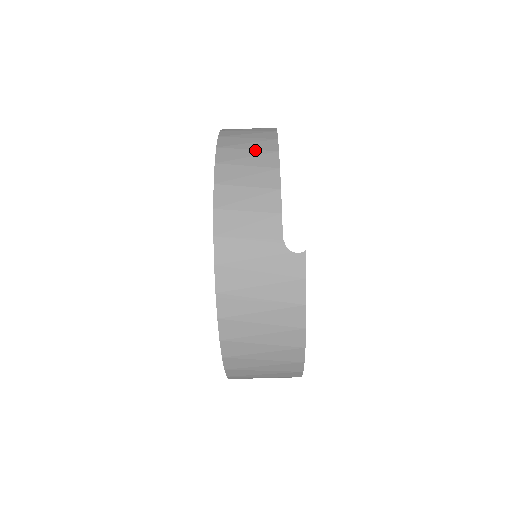
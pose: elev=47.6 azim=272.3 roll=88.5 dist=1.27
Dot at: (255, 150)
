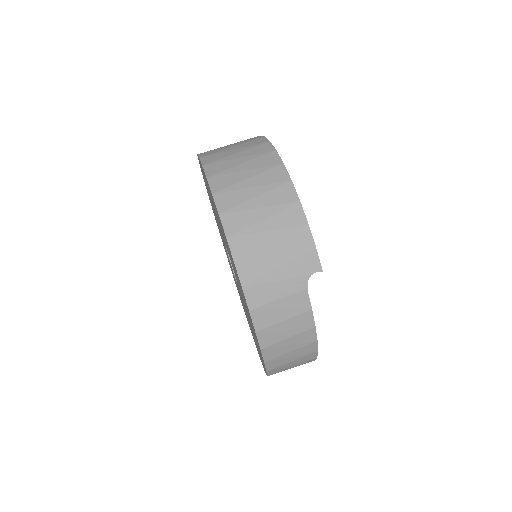
Dot at: occluded
